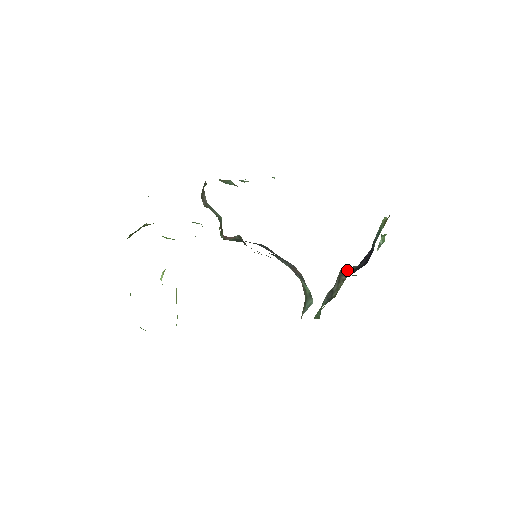
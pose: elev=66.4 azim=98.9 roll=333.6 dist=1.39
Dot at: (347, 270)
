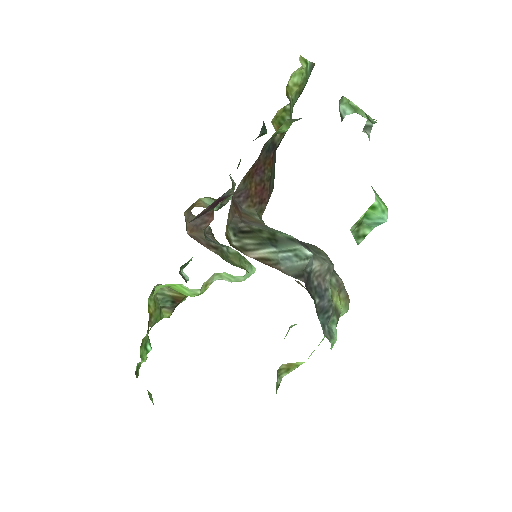
Dot at: occluded
